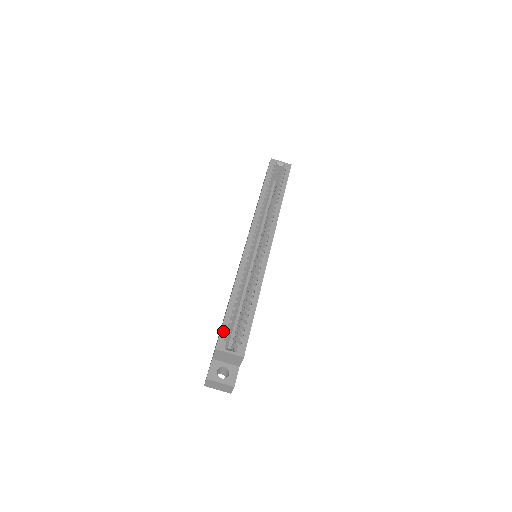
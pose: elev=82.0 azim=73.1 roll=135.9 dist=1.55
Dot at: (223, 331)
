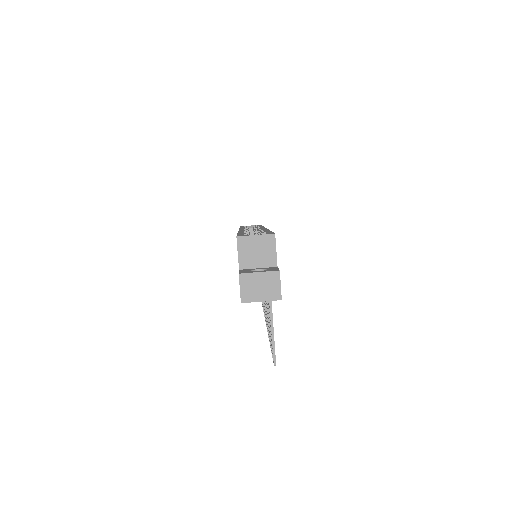
Dot at: occluded
